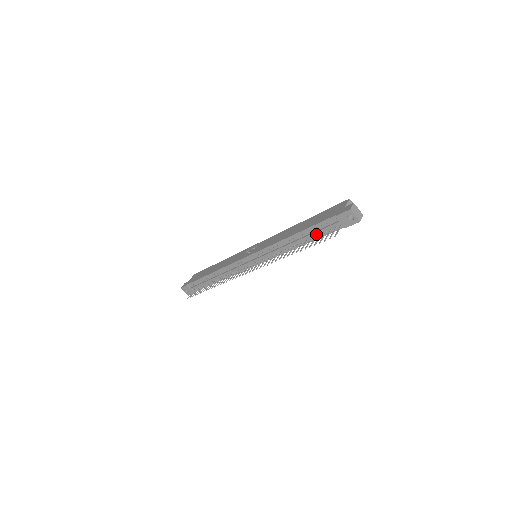
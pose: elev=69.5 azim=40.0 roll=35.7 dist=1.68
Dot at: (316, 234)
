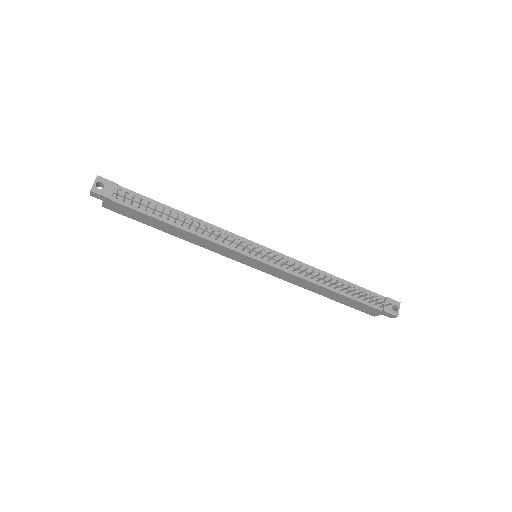
Dot at: (353, 294)
